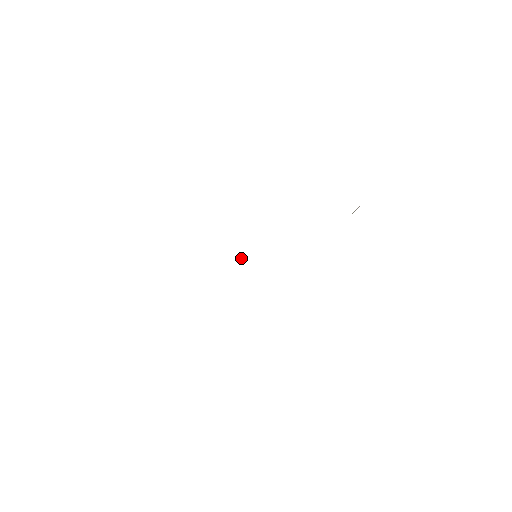
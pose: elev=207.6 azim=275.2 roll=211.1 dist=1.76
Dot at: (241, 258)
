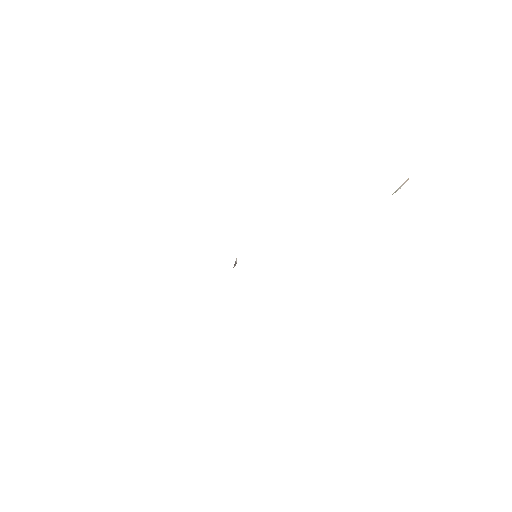
Dot at: (236, 258)
